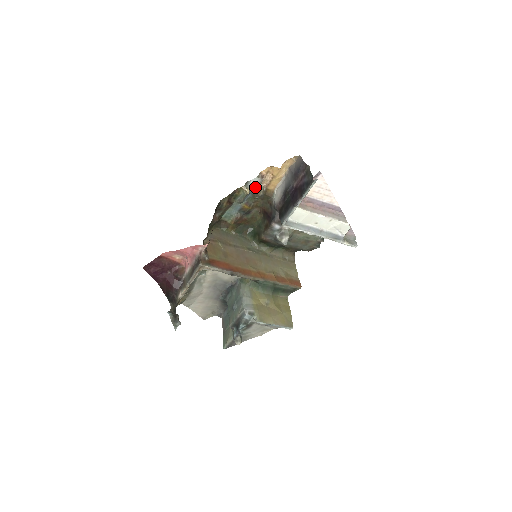
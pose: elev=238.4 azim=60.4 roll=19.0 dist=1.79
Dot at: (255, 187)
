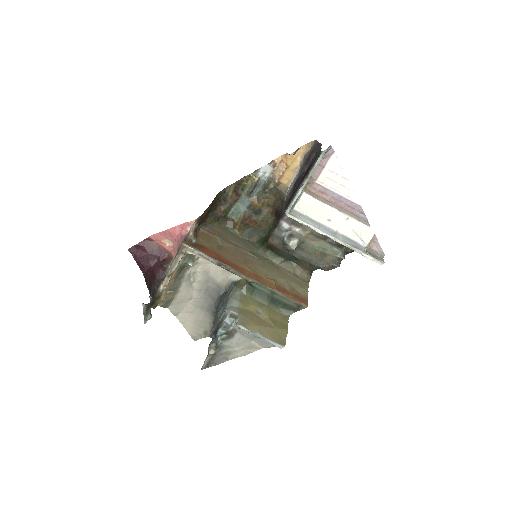
Dot at: (266, 177)
